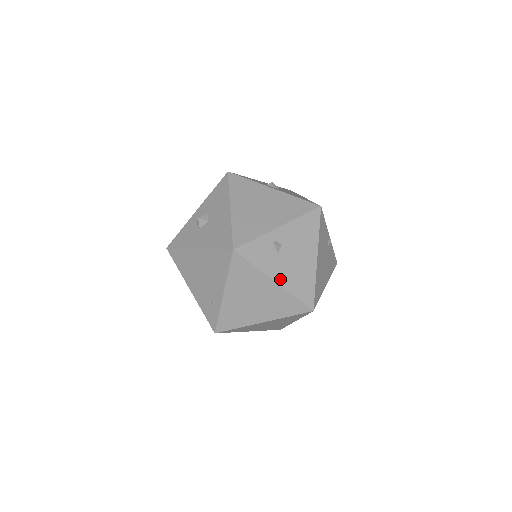
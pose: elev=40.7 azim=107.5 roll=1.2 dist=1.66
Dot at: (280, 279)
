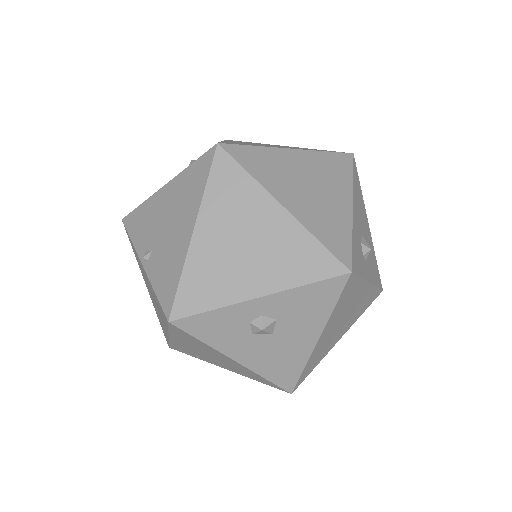
Dot at: occluded
